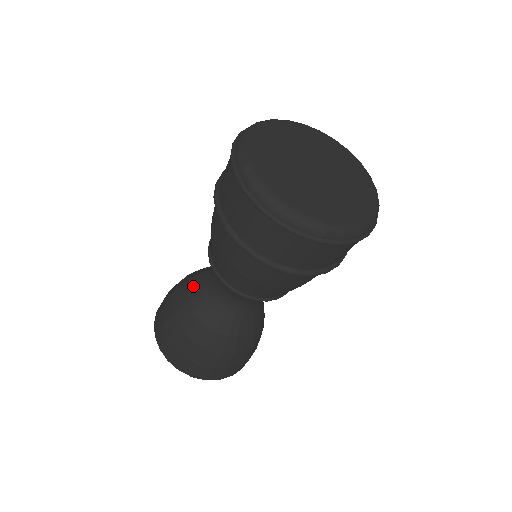
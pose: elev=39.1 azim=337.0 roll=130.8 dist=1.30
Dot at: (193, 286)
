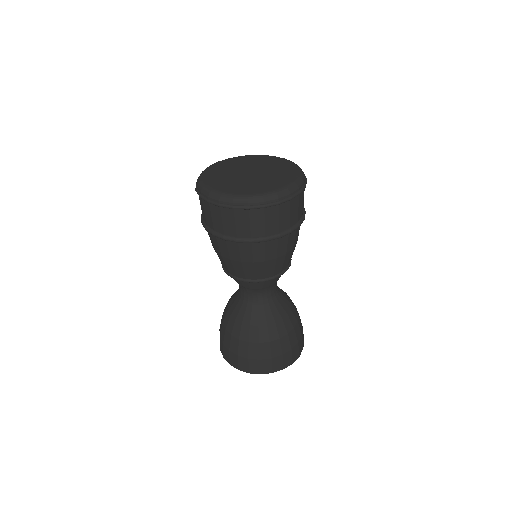
Dot at: (235, 313)
